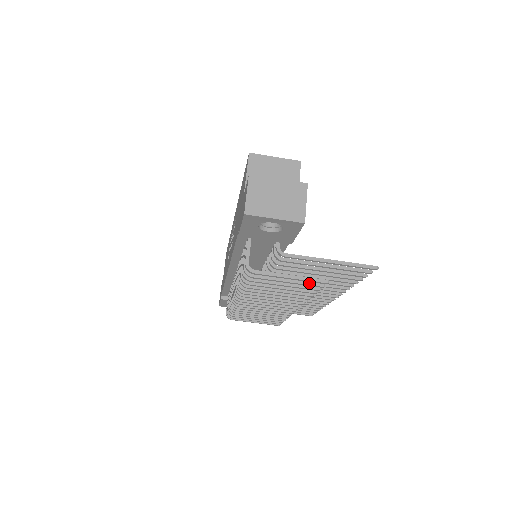
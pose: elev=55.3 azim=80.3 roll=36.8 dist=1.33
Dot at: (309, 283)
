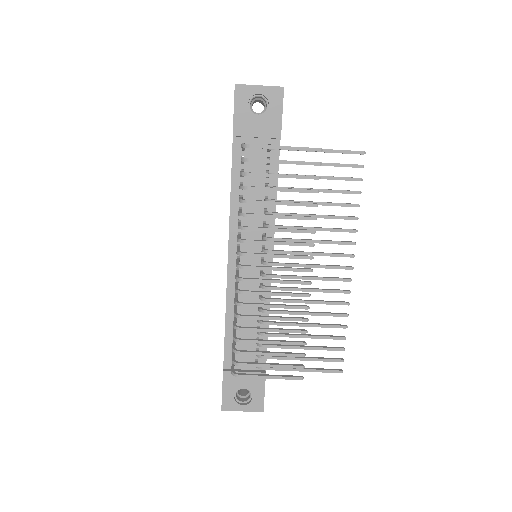
Dot at: occluded
